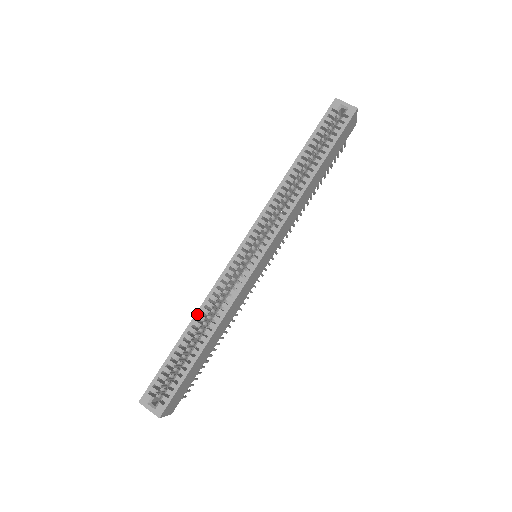
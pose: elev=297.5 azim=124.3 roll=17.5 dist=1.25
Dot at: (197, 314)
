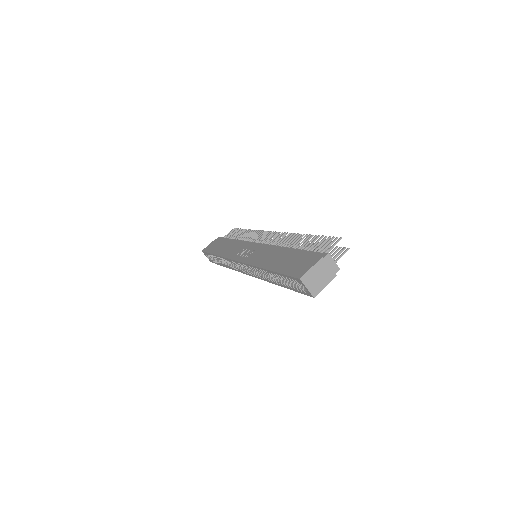
Dot at: (219, 257)
